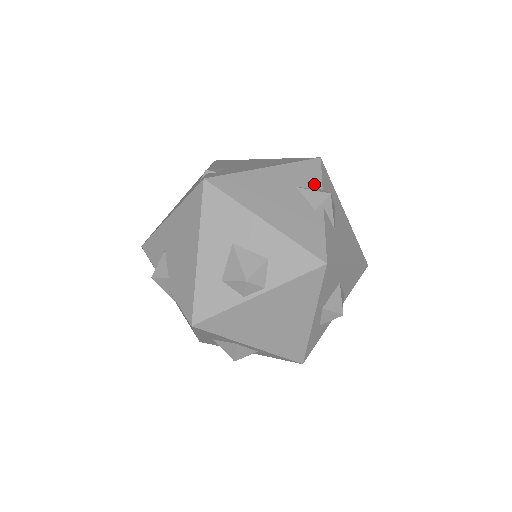
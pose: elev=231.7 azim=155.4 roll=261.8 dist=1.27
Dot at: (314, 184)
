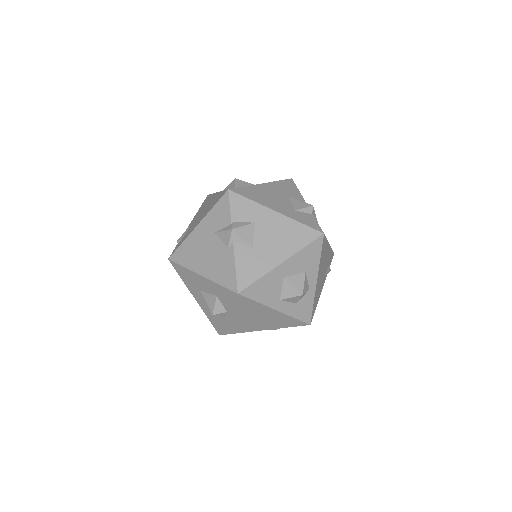
Dot at: (226, 222)
